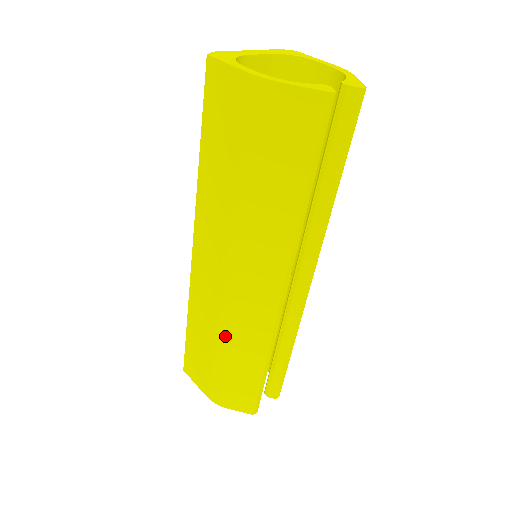
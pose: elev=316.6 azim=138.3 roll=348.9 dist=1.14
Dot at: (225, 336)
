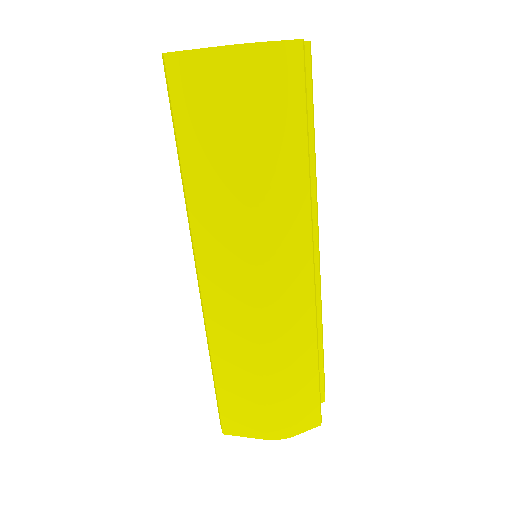
Dot at: (271, 347)
